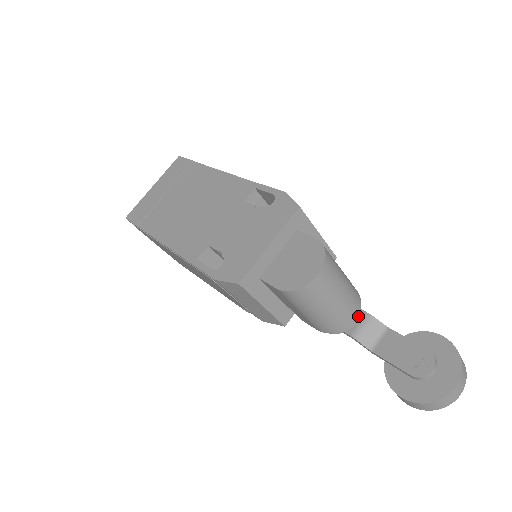
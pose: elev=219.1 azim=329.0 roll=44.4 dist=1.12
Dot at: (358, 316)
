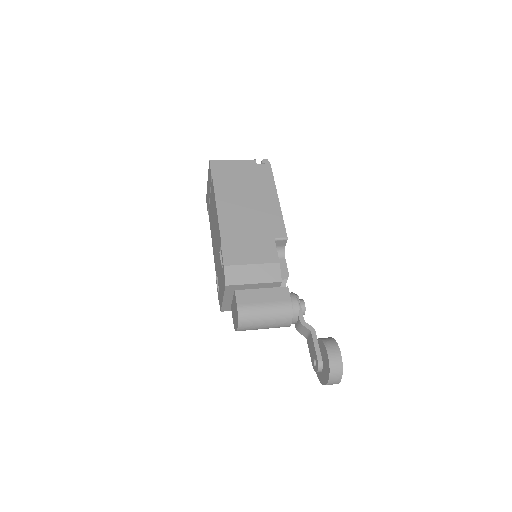
Dot at: (296, 320)
